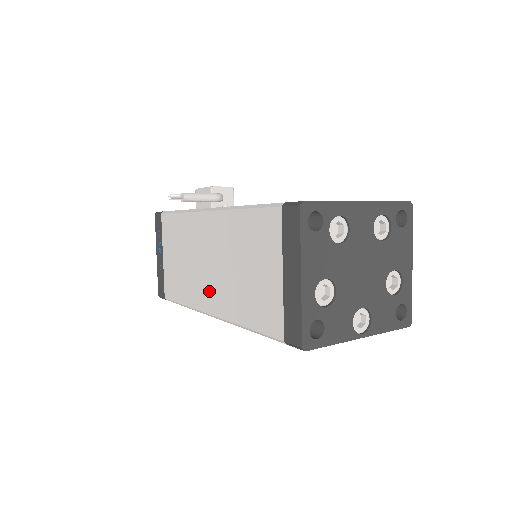
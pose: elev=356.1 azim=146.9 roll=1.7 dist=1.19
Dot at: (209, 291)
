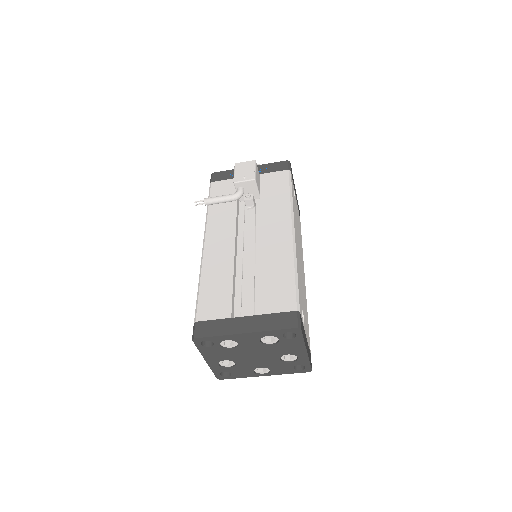
Dot at: occluded
